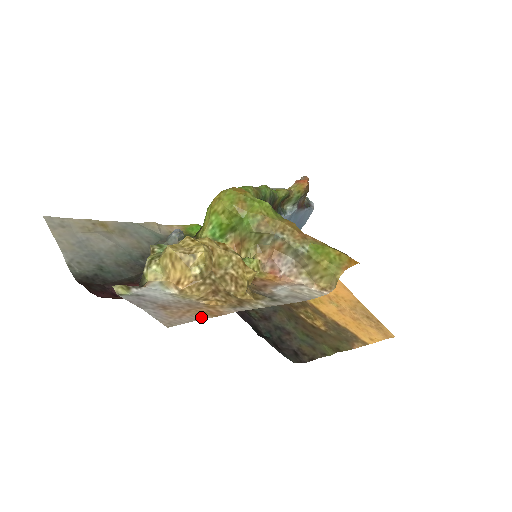
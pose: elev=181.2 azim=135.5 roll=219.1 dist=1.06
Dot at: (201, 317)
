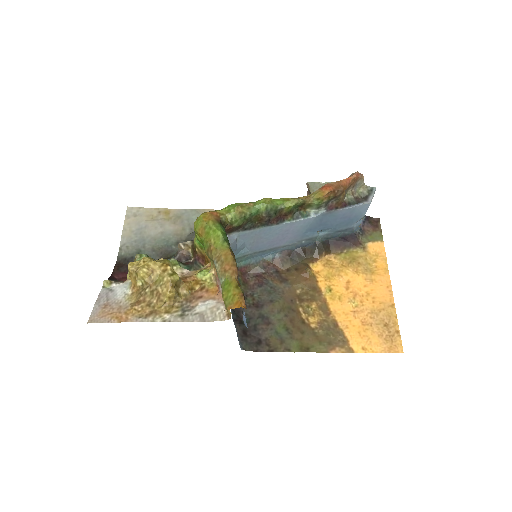
Dot at: (111, 321)
